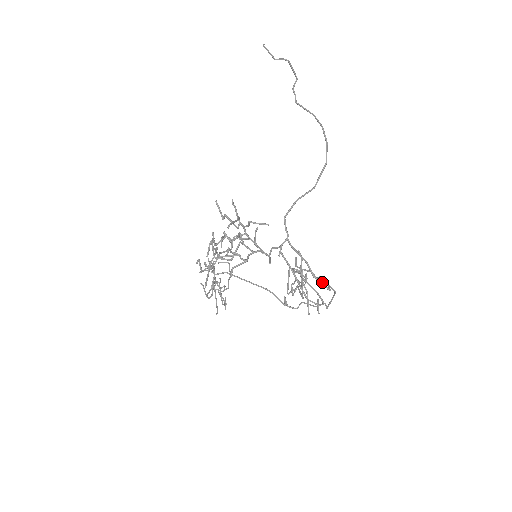
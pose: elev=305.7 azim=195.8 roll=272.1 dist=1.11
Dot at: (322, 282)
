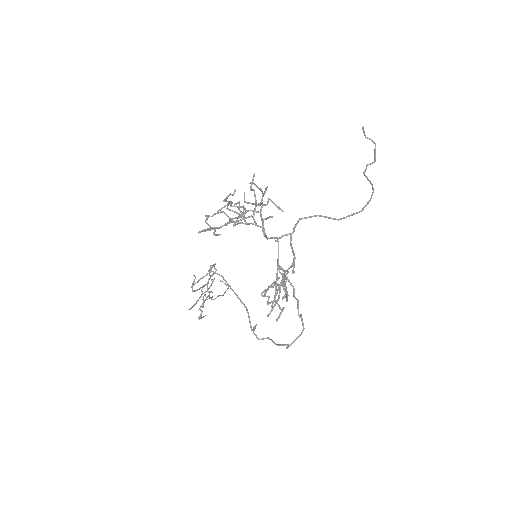
Dot at: (297, 306)
